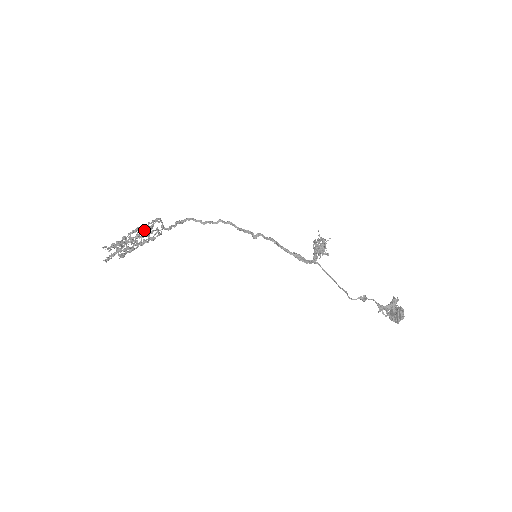
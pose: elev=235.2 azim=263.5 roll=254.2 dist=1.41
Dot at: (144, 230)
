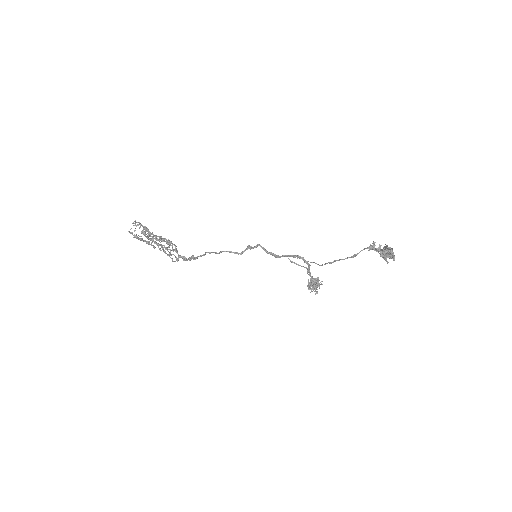
Dot at: occluded
